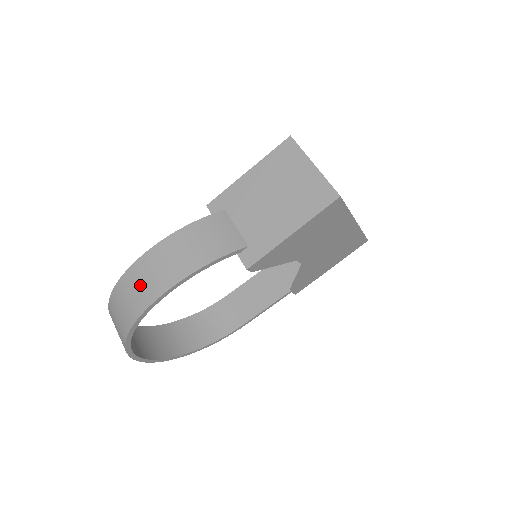
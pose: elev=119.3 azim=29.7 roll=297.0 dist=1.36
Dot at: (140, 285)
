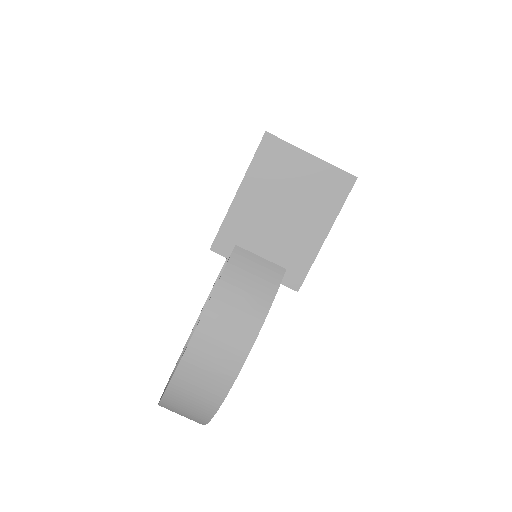
Dot at: (206, 373)
